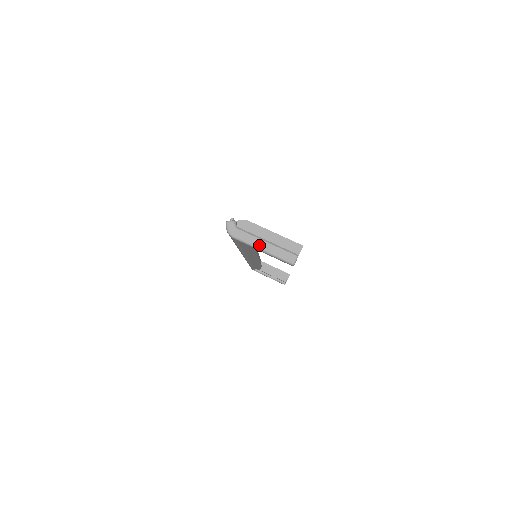
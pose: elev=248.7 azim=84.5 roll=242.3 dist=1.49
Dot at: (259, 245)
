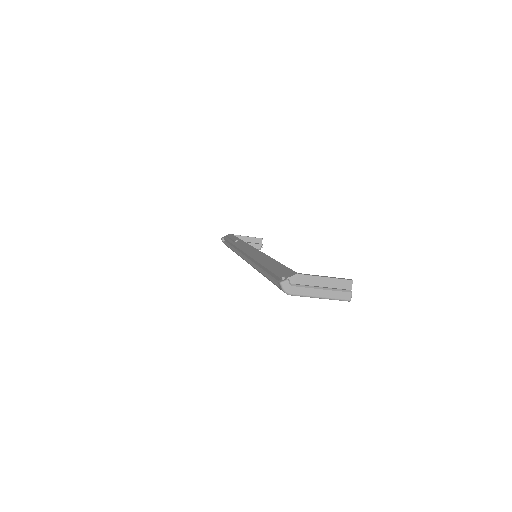
Dot at: (316, 294)
